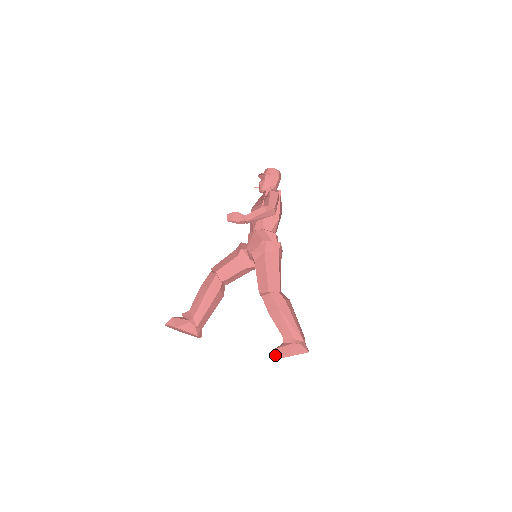
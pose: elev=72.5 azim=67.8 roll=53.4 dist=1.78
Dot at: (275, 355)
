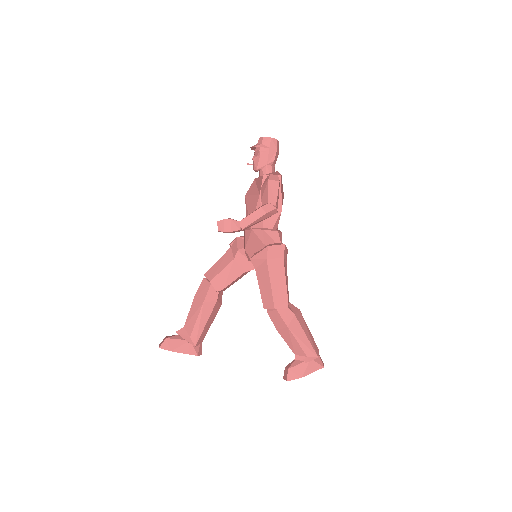
Dot at: (287, 377)
